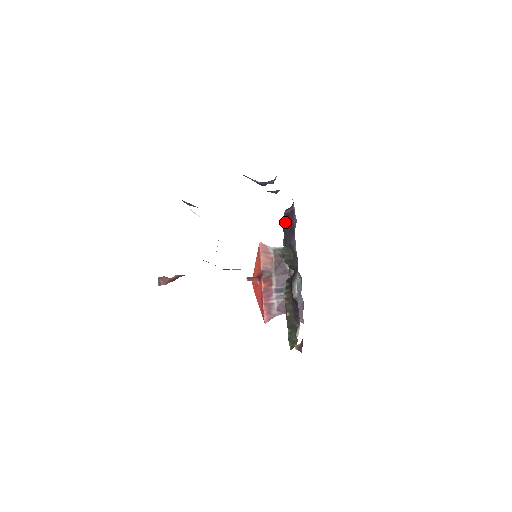
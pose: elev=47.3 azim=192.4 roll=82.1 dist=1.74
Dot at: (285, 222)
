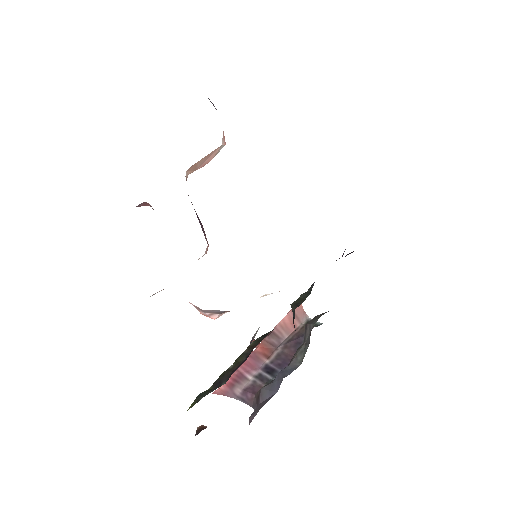
Dot at: occluded
